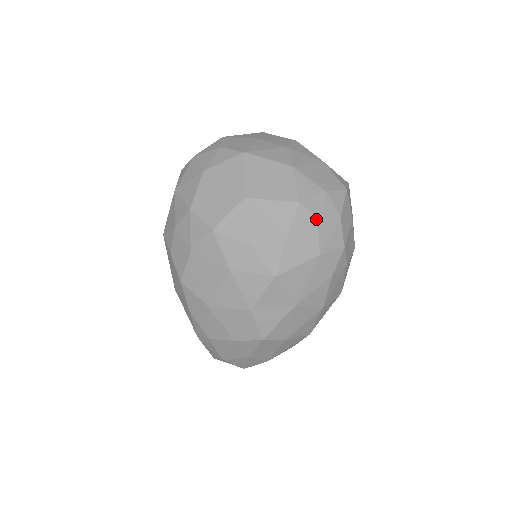
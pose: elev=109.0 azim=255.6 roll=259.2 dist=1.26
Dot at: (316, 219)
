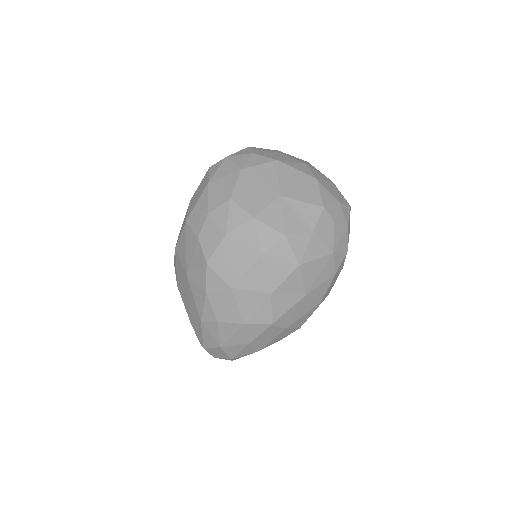
Dot at: (333, 223)
